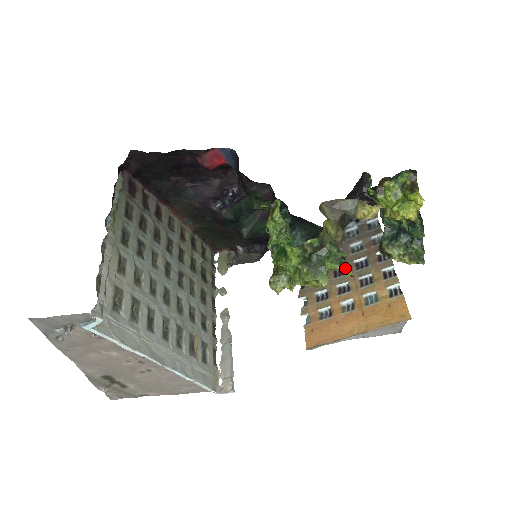
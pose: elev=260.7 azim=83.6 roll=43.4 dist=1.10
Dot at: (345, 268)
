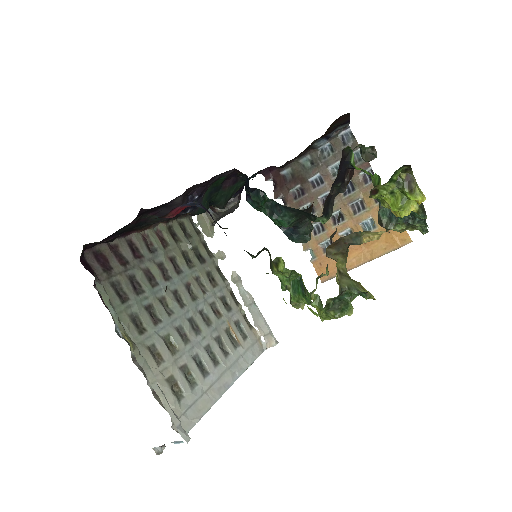
Dot at: occluded
